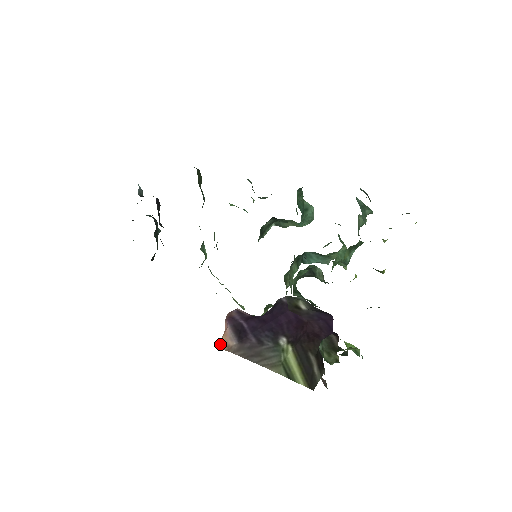
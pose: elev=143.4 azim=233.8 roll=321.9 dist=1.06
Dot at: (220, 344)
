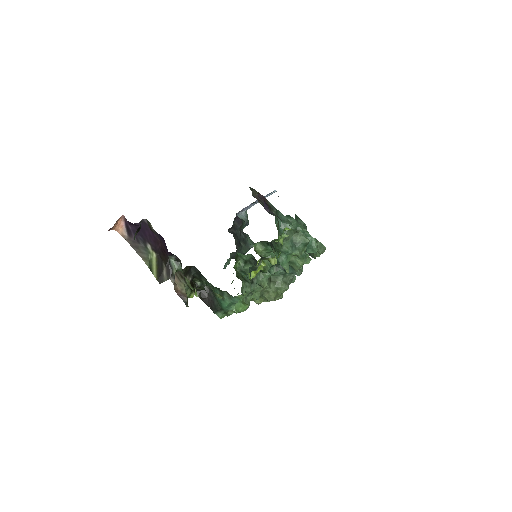
Dot at: (119, 231)
